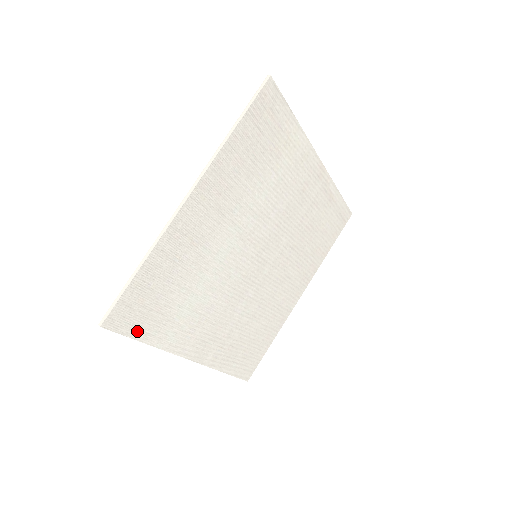
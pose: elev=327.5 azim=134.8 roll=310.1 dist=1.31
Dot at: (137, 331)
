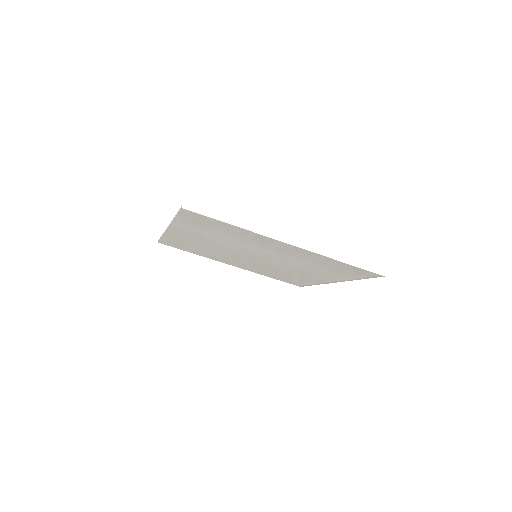
Dot at: (183, 217)
